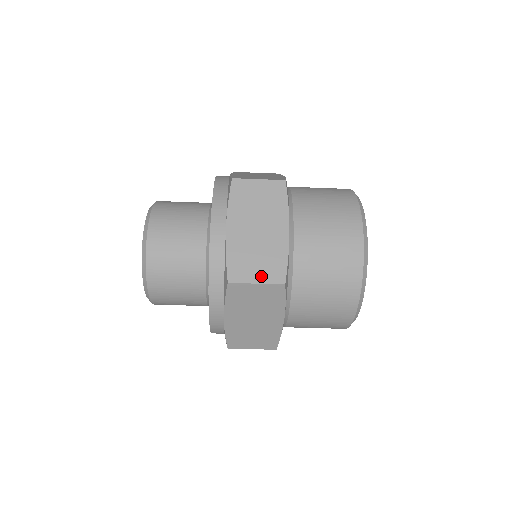
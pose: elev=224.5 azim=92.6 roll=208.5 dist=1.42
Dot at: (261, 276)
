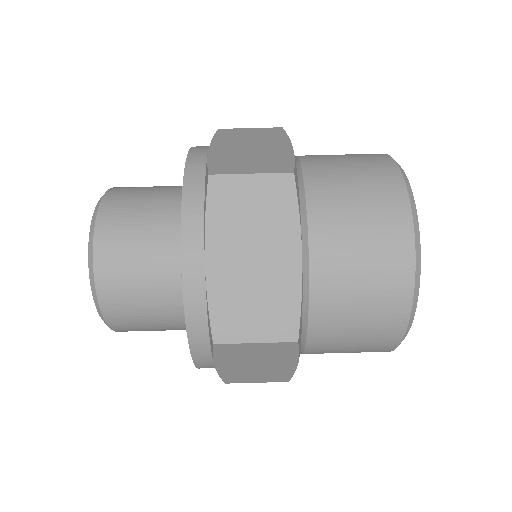
Dot at: occluded
